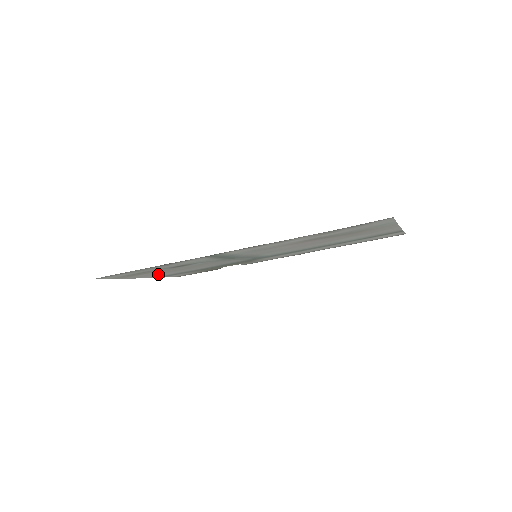
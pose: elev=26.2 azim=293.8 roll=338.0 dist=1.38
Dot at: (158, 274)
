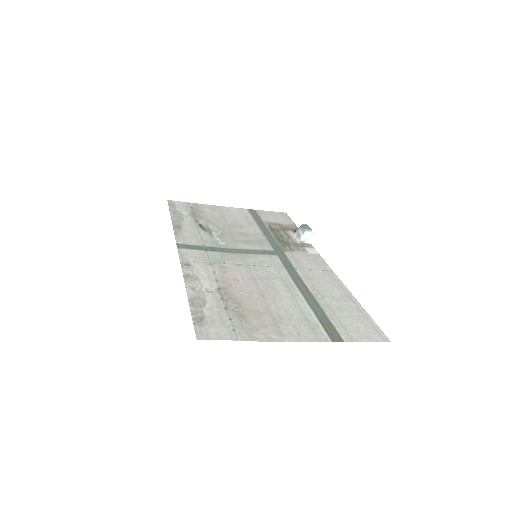
Dot at: (228, 214)
